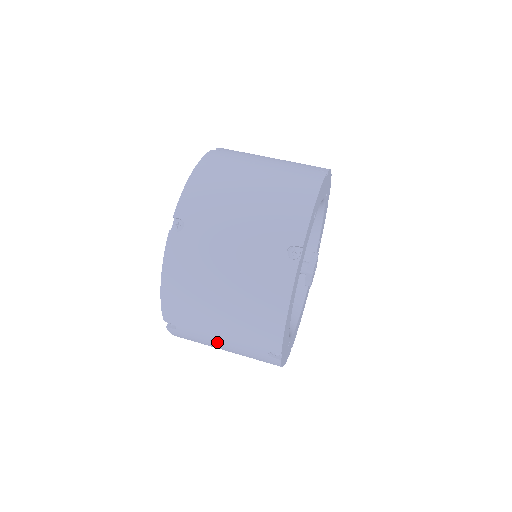
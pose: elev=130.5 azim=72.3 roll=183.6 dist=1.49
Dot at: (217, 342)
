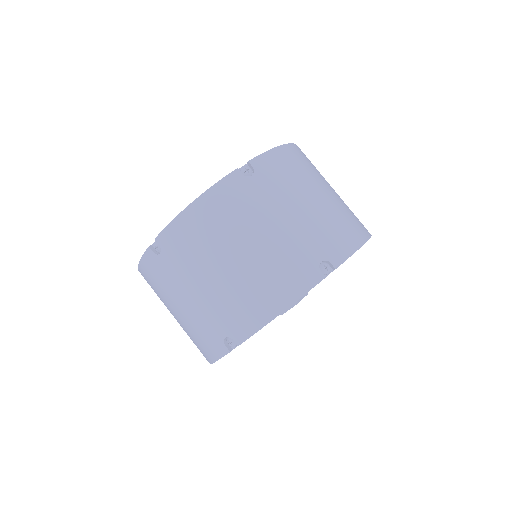
Dot at: (185, 295)
